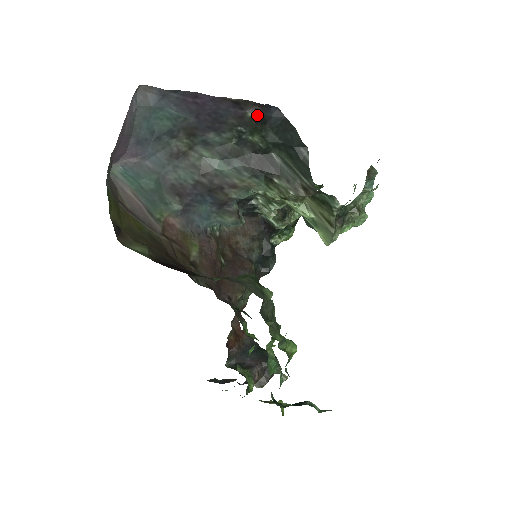
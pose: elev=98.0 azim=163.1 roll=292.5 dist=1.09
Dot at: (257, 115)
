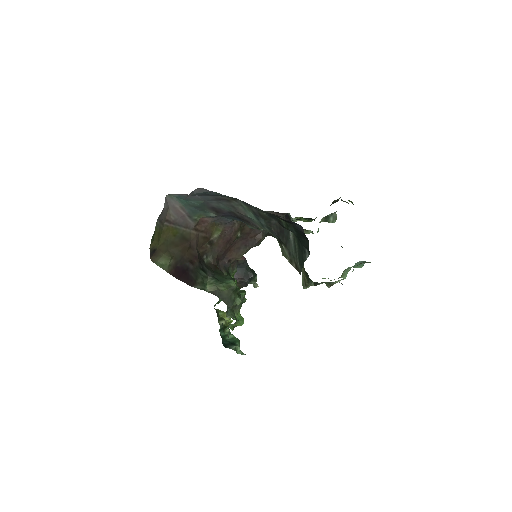
Dot at: (286, 220)
